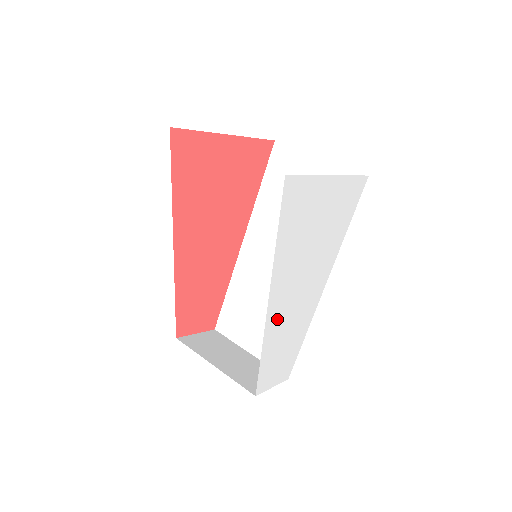
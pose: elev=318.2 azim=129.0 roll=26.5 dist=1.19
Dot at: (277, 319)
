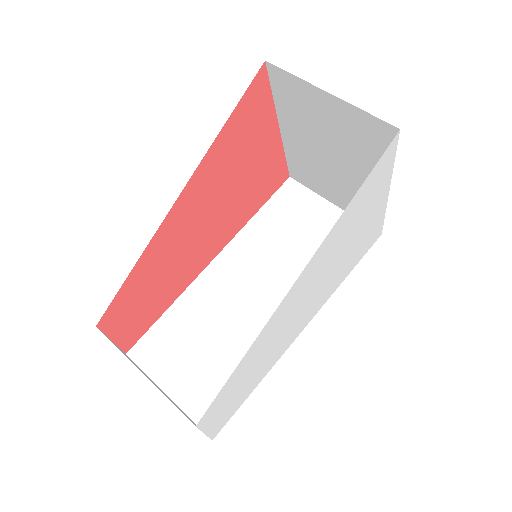
Dot at: (278, 319)
